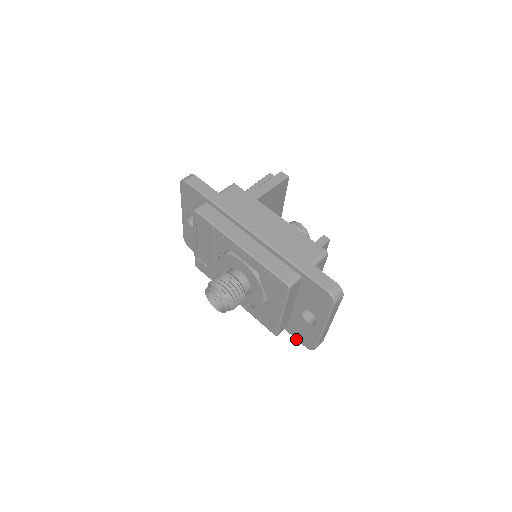
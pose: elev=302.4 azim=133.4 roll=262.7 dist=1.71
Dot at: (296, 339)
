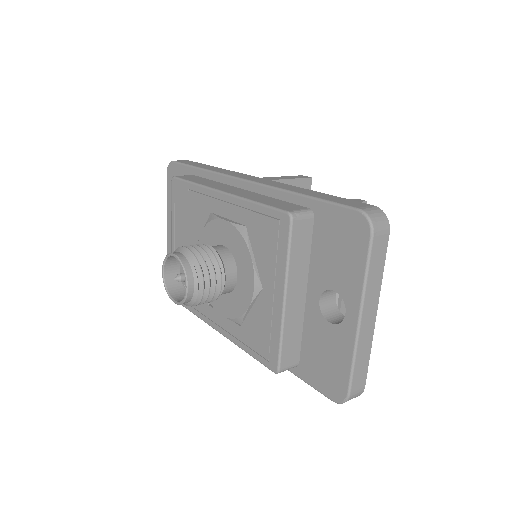
Dot at: (315, 388)
